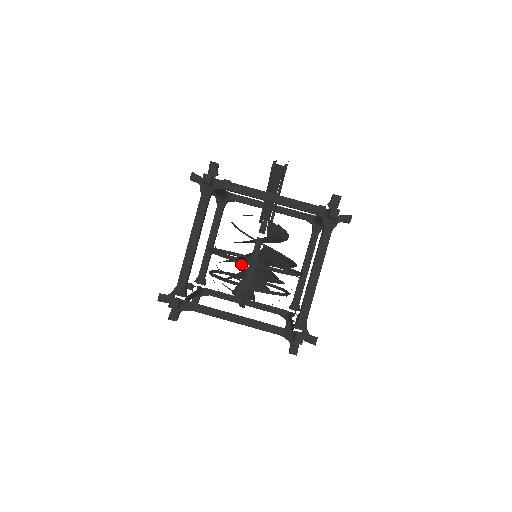
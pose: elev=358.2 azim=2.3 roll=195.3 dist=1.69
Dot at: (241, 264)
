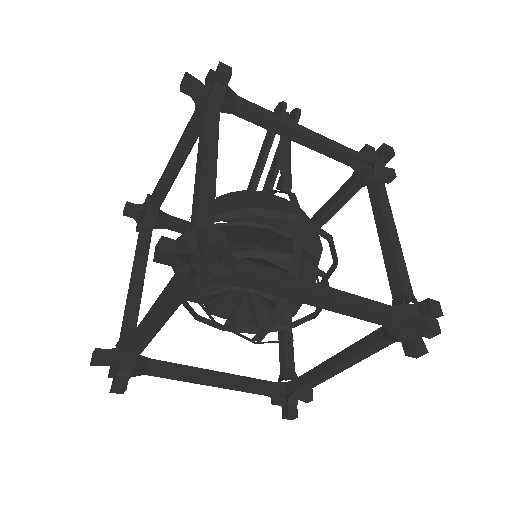
Dot at: (273, 228)
